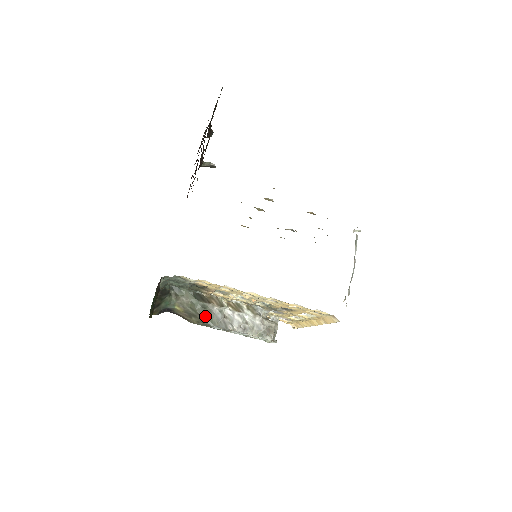
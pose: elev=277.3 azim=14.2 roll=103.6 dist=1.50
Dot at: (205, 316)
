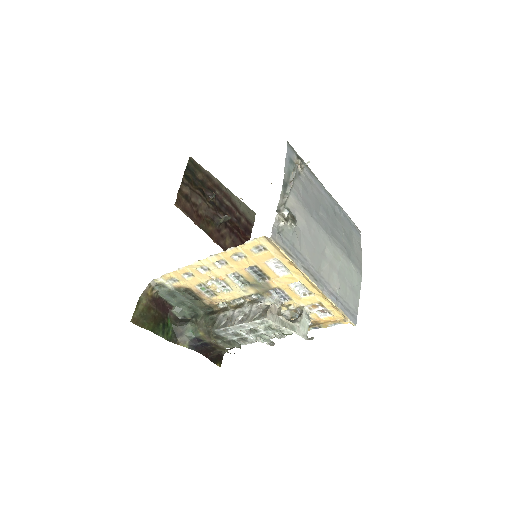
Dot at: (212, 325)
